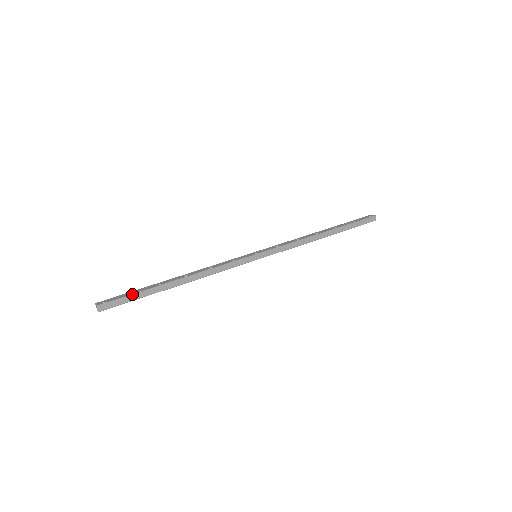
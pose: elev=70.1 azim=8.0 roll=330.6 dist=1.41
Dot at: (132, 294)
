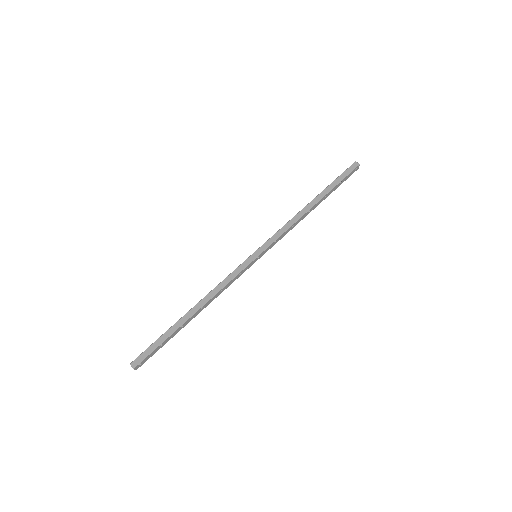
Dot at: (156, 340)
